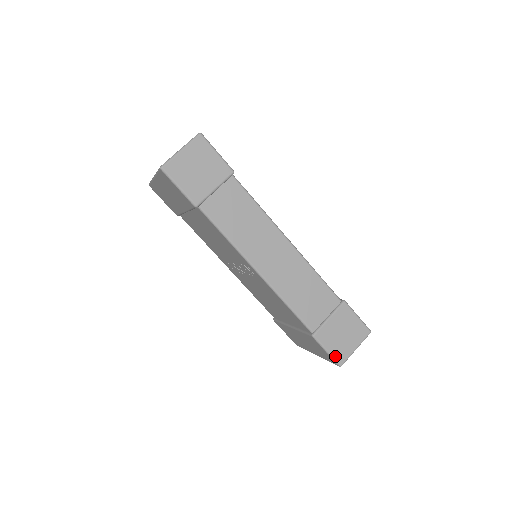
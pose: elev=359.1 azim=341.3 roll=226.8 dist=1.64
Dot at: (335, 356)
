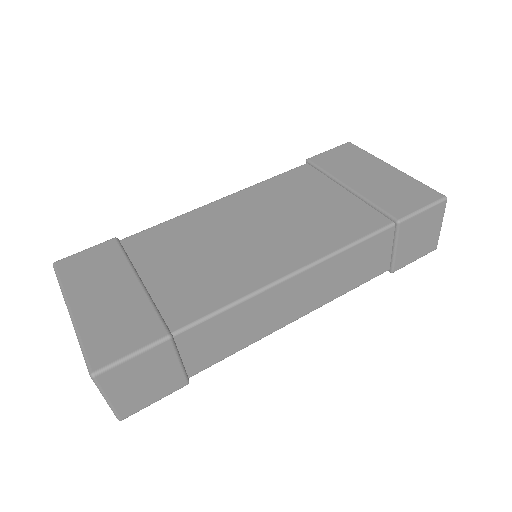
Dot at: (425, 253)
